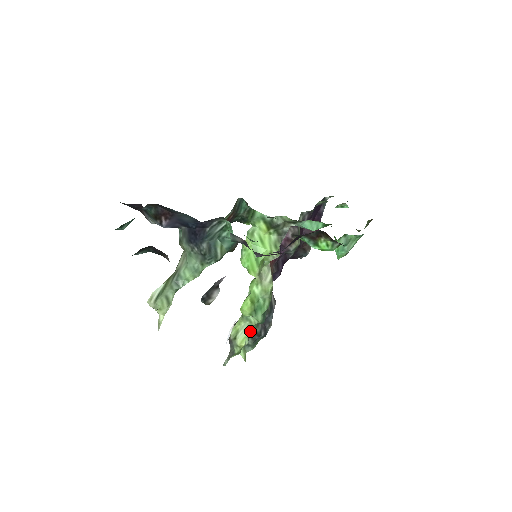
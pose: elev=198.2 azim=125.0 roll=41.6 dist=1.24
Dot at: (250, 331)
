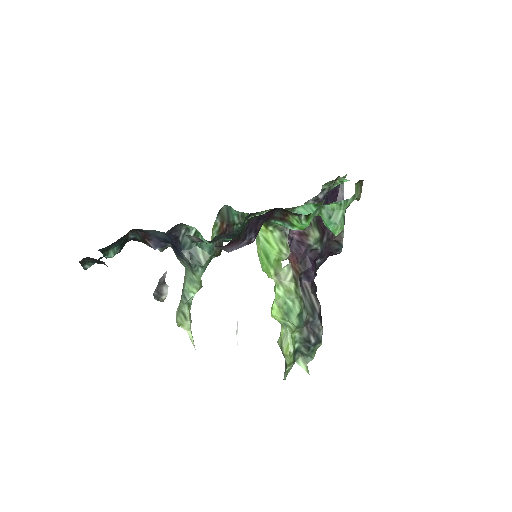
Dot at: (297, 338)
